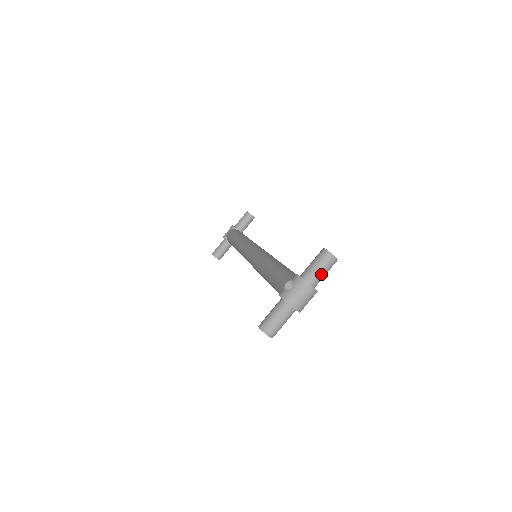
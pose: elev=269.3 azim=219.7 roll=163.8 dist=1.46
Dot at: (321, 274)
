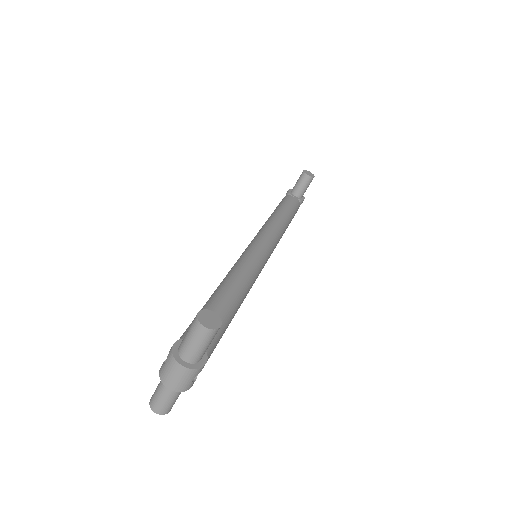
Dot at: (195, 349)
